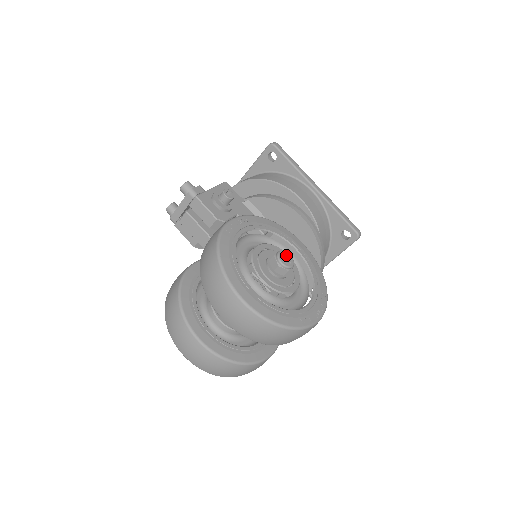
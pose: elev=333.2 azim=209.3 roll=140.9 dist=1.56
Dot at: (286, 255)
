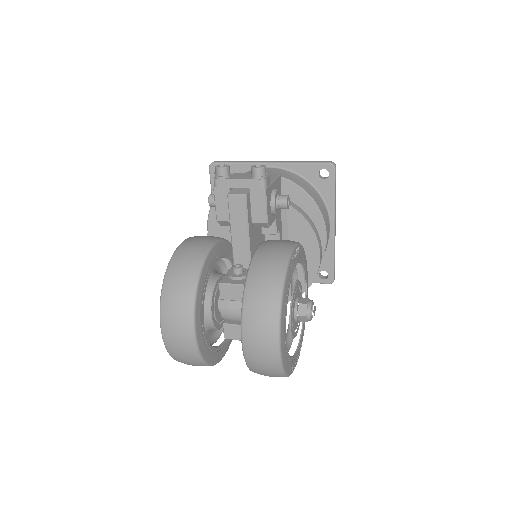
Dot at: (315, 308)
